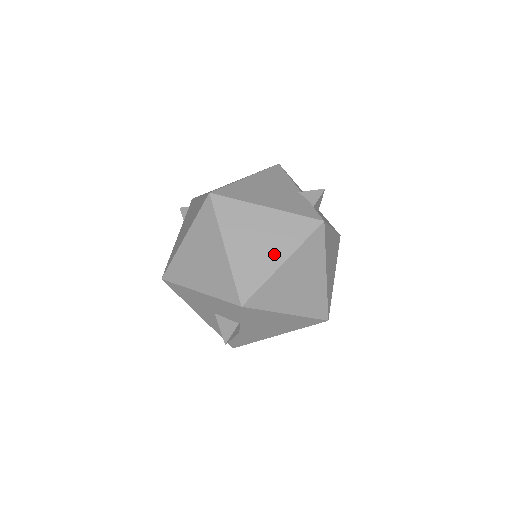
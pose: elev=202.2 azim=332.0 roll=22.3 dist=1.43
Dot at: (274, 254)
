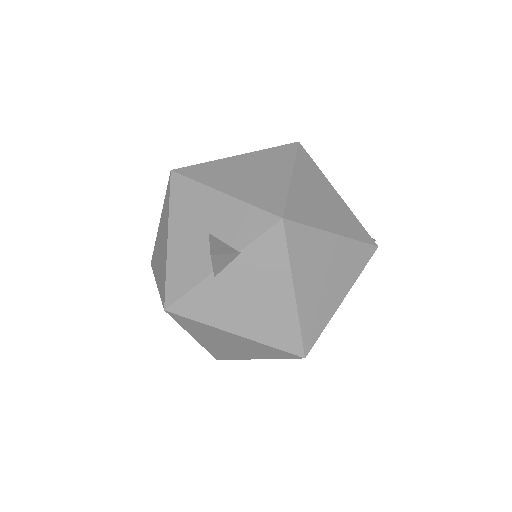
Dot at: (330, 221)
